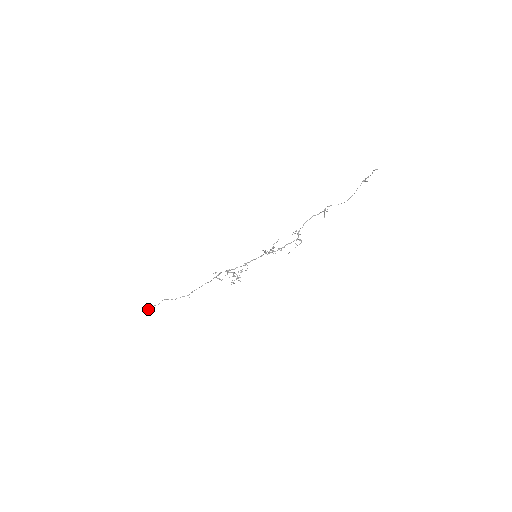
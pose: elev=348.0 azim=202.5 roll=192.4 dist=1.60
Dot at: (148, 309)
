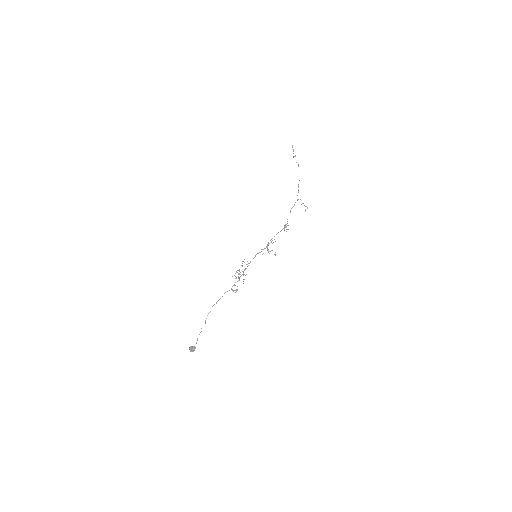
Dot at: (191, 348)
